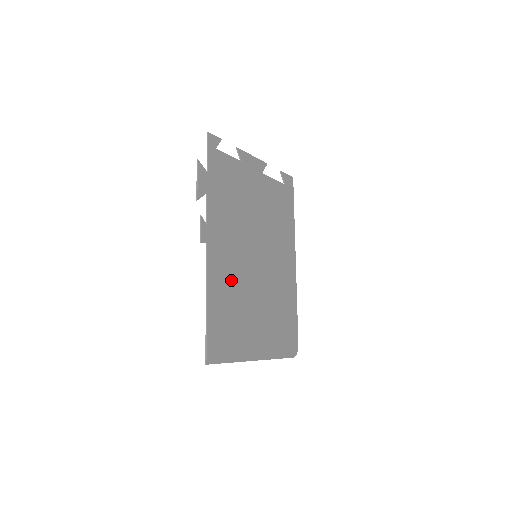
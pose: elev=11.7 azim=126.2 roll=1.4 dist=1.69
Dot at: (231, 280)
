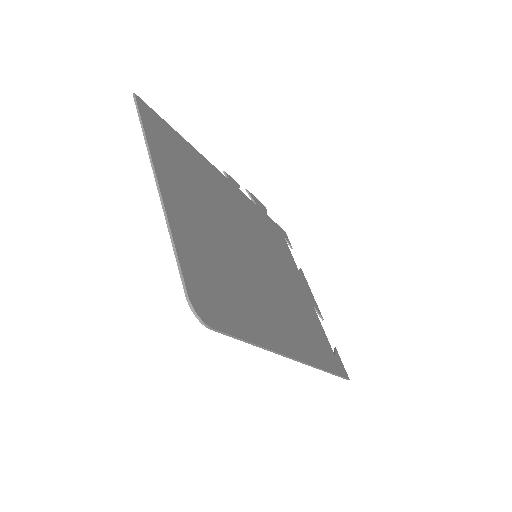
Dot at: (218, 193)
